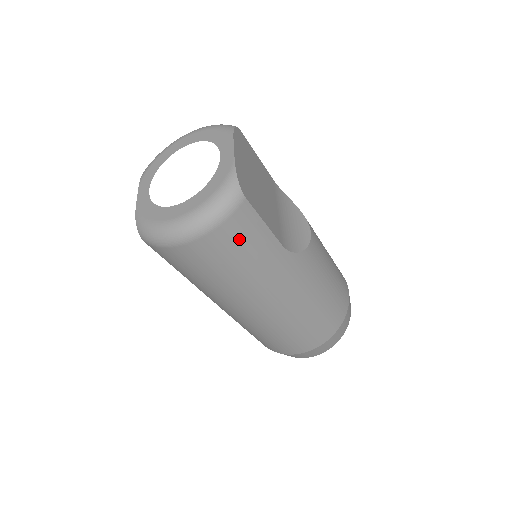
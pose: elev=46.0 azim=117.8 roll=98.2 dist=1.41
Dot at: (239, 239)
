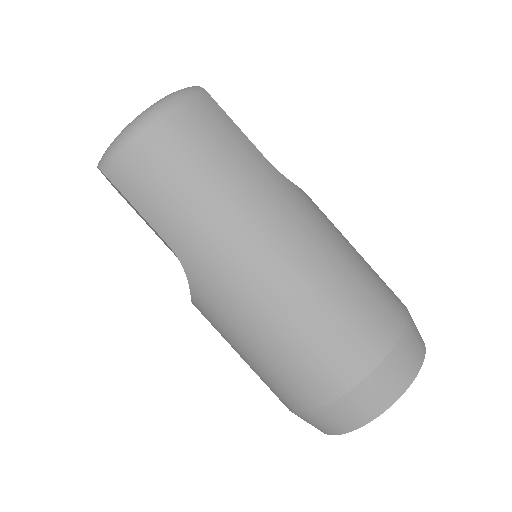
Dot at: (209, 126)
